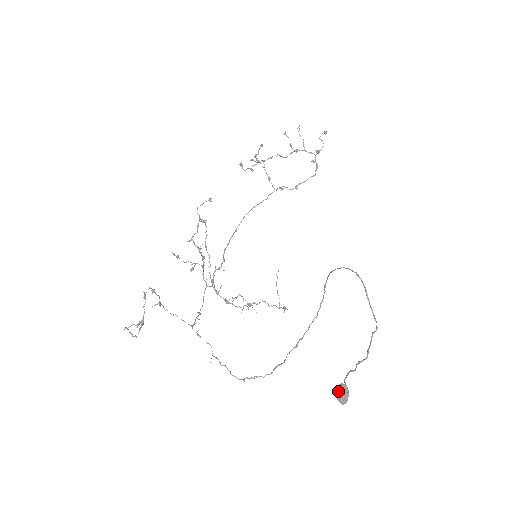
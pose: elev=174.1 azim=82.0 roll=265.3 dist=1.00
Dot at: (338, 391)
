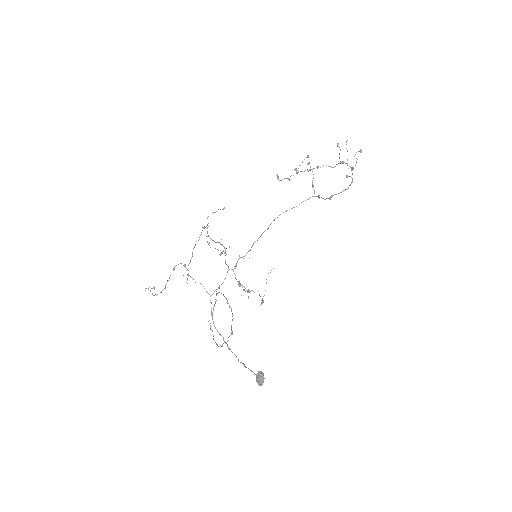
Dot at: occluded
